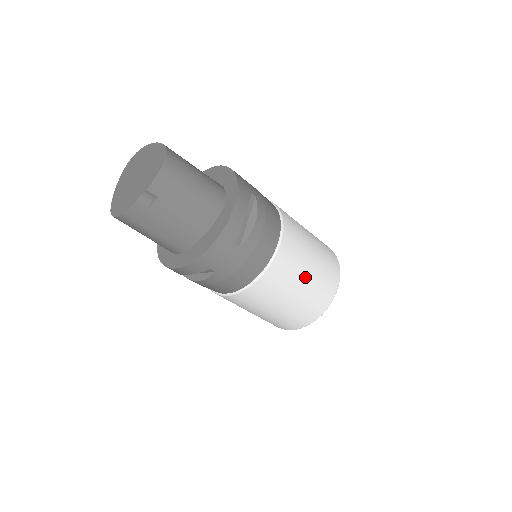
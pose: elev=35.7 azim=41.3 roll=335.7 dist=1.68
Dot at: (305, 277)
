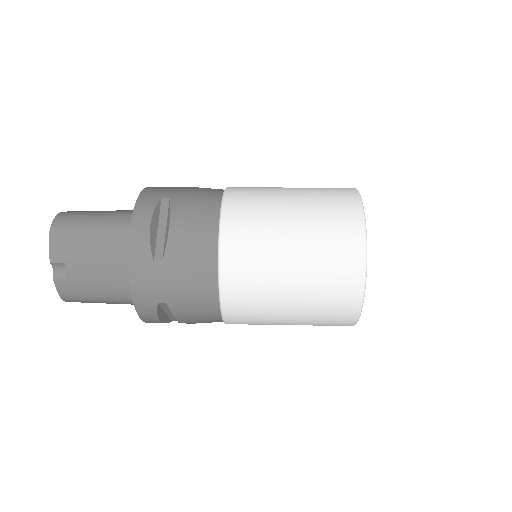
Dot at: (289, 248)
